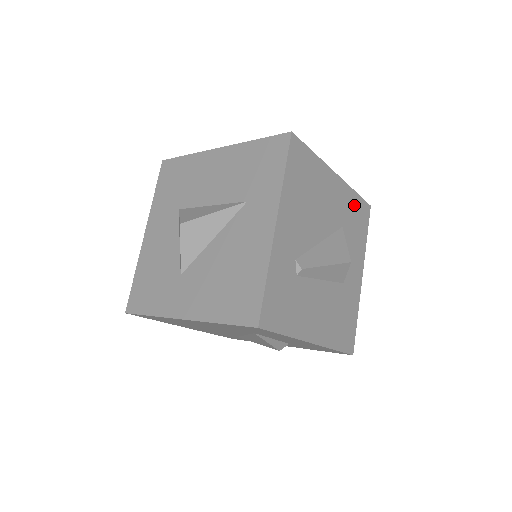
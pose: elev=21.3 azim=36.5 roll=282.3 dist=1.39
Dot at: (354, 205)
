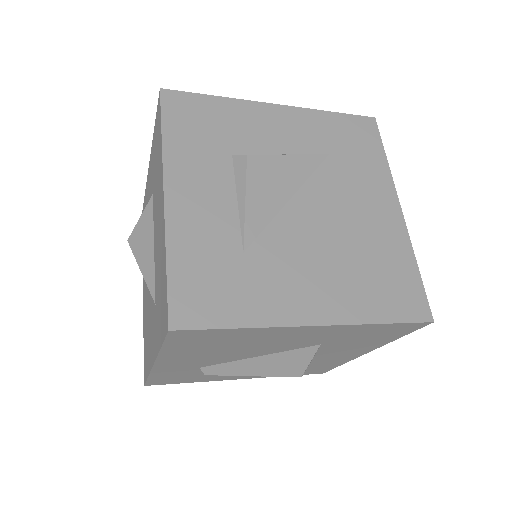
Dot at: (368, 330)
